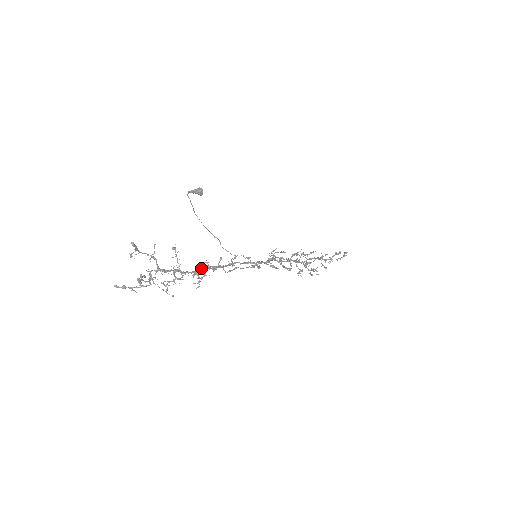
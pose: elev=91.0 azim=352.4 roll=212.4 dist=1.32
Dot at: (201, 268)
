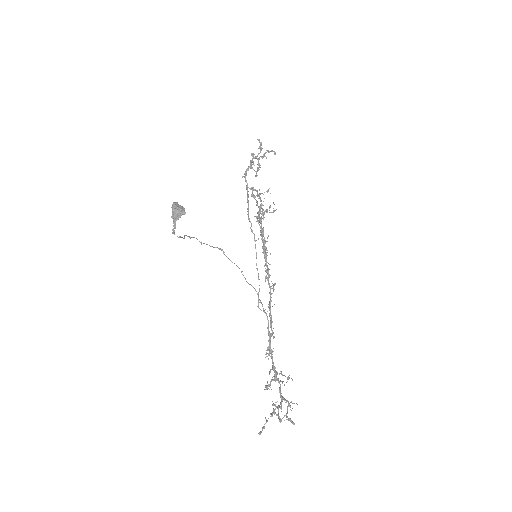
Dot at: occluded
